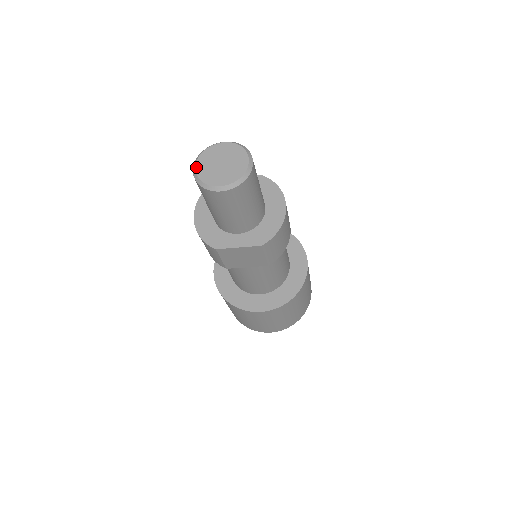
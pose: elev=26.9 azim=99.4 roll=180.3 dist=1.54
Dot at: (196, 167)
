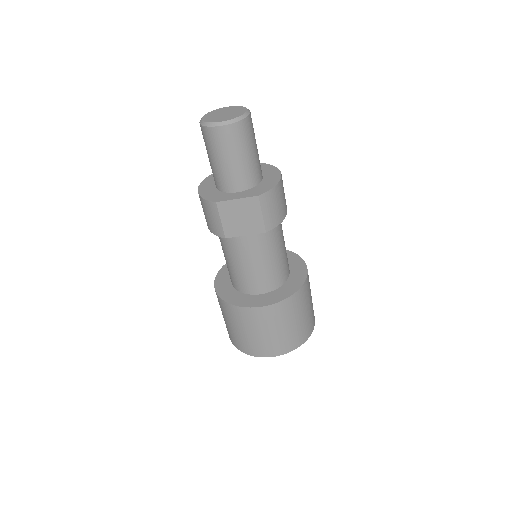
Dot at: (202, 118)
